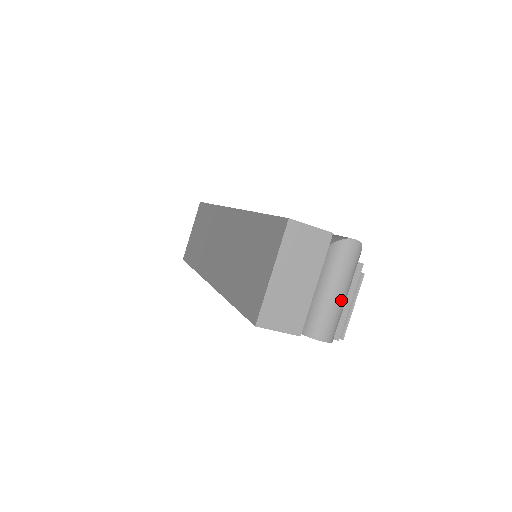
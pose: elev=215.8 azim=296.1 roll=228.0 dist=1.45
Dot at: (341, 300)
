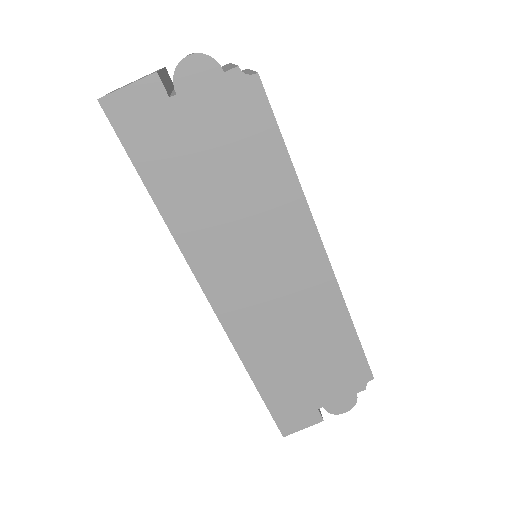
Dot at: occluded
